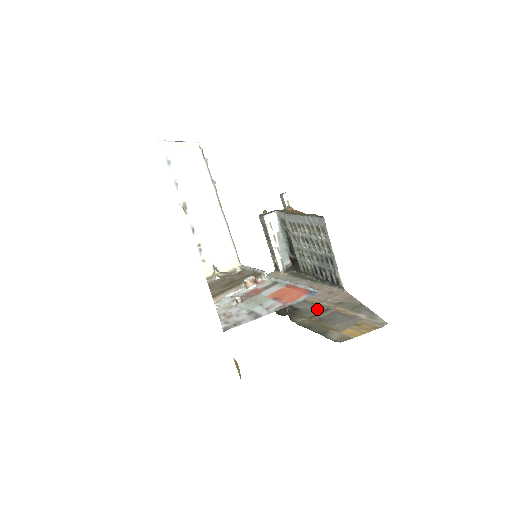
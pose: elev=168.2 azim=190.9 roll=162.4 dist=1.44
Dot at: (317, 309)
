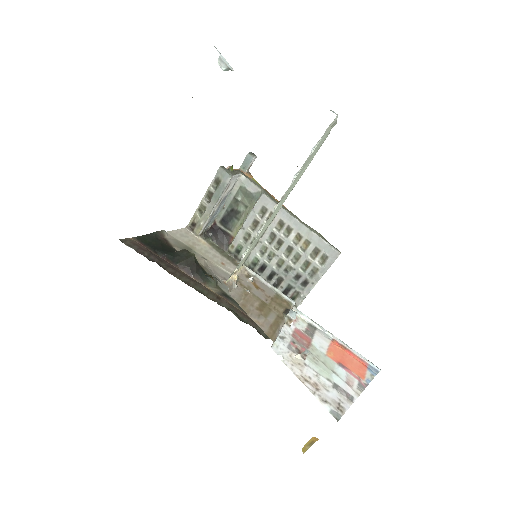
Dot at: occluded
